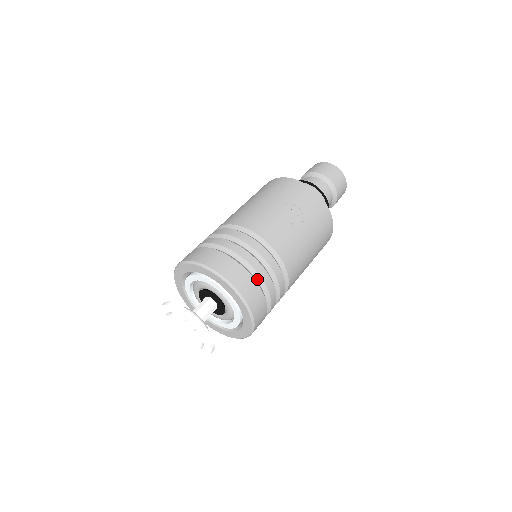
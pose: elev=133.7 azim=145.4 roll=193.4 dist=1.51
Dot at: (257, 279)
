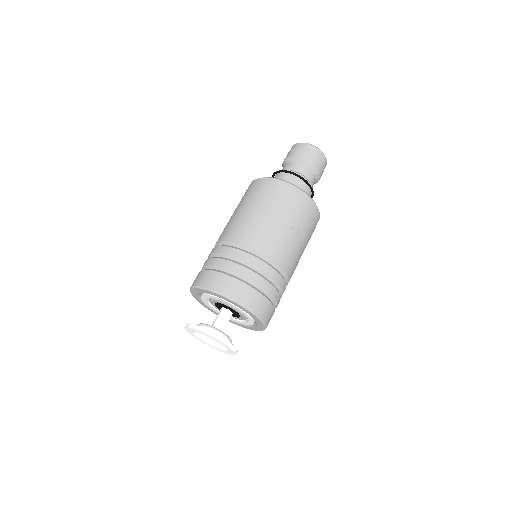
Dot at: (273, 302)
